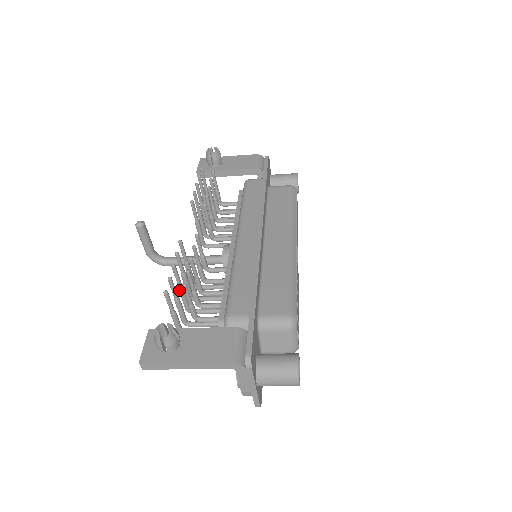
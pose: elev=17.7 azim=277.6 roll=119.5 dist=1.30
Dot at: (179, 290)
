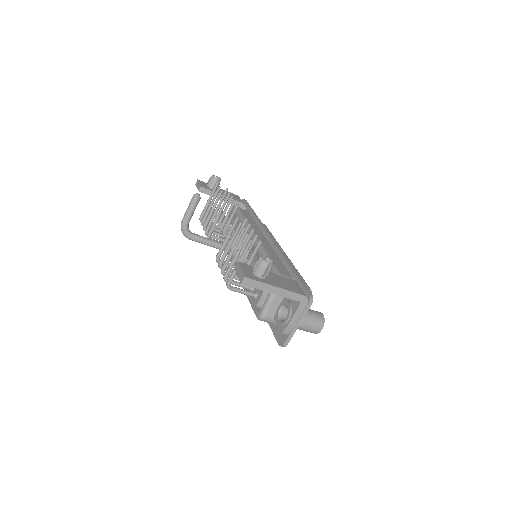
Dot at: (232, 251)
